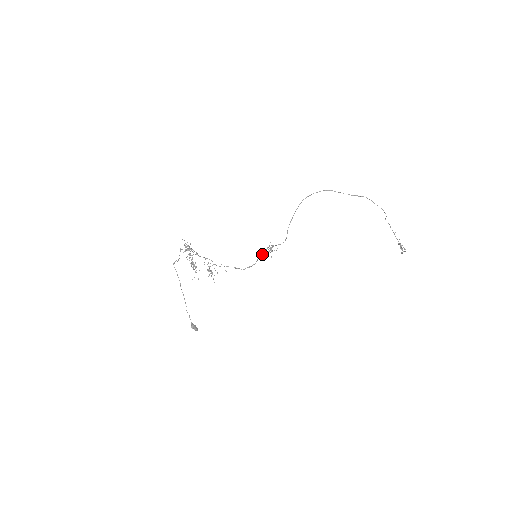
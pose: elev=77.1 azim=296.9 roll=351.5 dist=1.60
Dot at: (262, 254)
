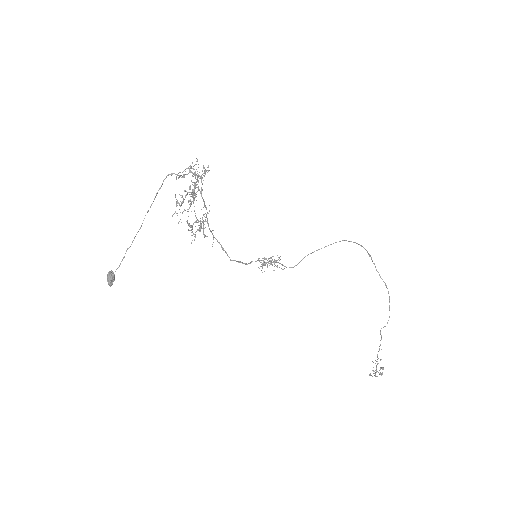
Dot at: (260, 260)
